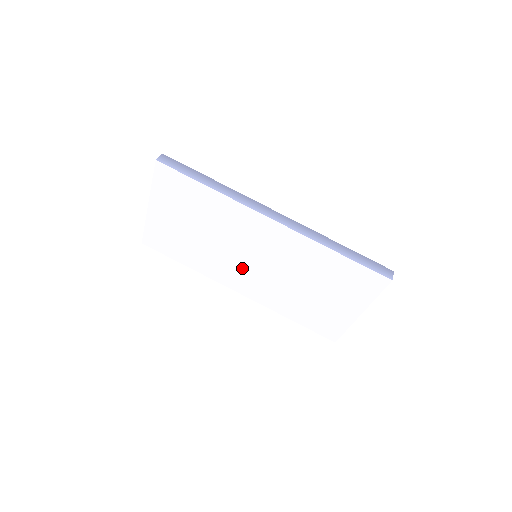
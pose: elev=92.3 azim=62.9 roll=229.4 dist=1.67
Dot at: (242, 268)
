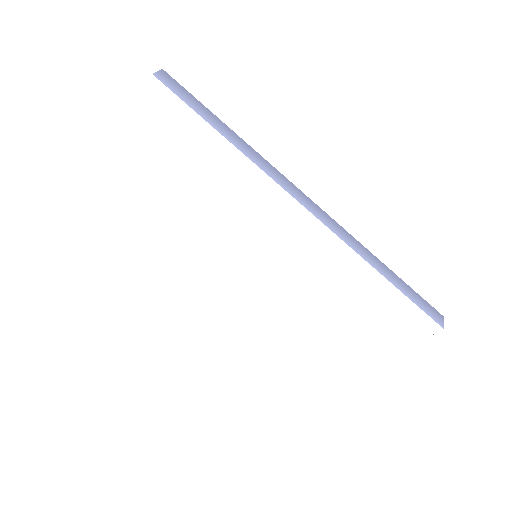
Dot at: (230, 268)
